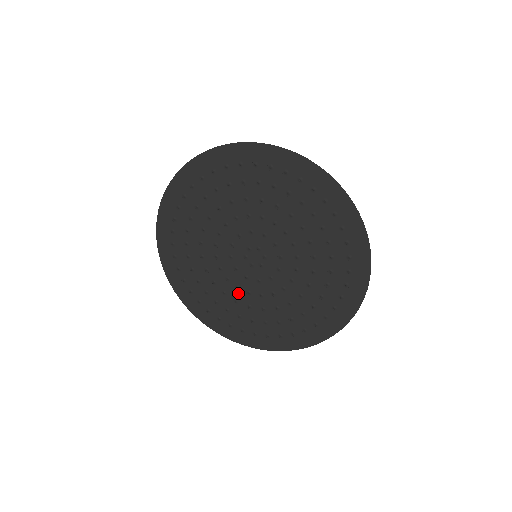
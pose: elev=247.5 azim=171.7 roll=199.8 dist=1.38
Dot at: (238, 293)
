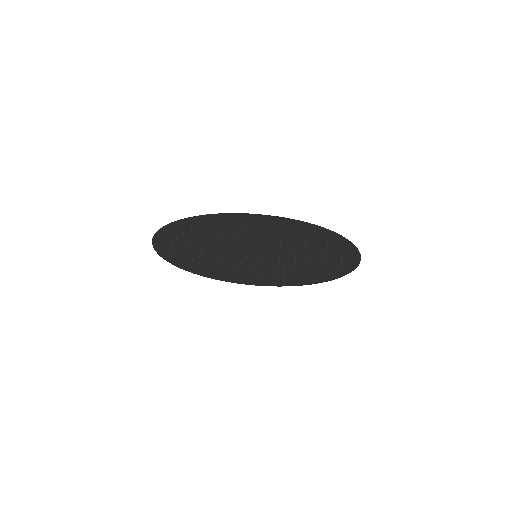
Dot at: (269, 272)
